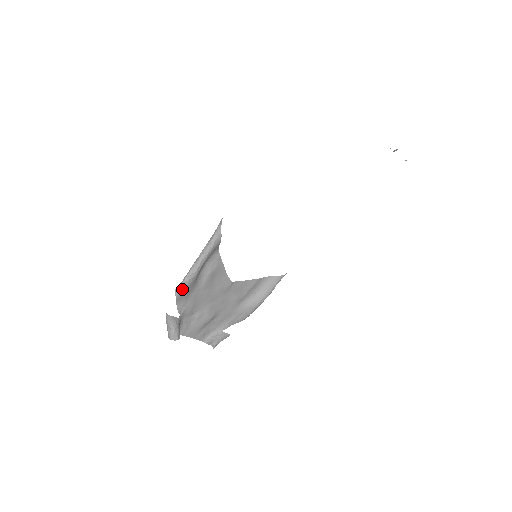
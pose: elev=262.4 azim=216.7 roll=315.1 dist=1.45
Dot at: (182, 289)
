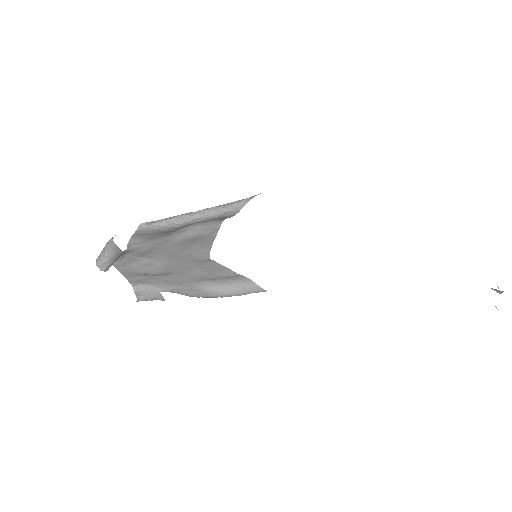
Dot at: (150, 228)
